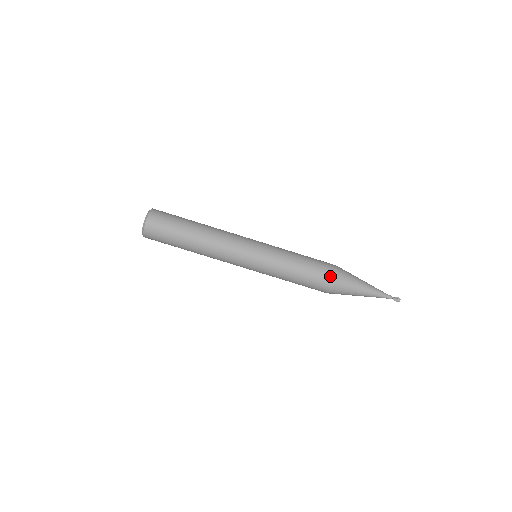
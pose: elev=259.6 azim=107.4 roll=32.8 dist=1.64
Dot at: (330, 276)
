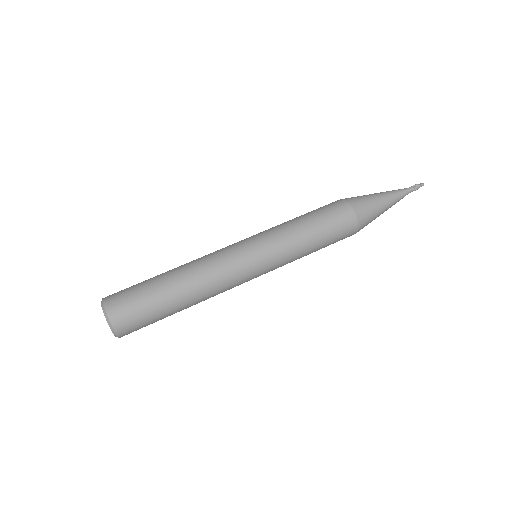
Dot at: occluded
